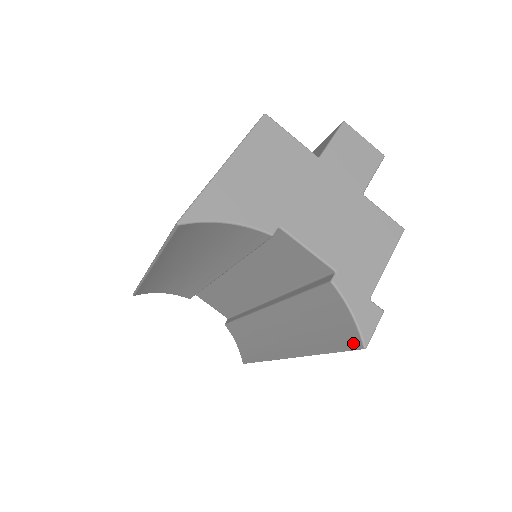
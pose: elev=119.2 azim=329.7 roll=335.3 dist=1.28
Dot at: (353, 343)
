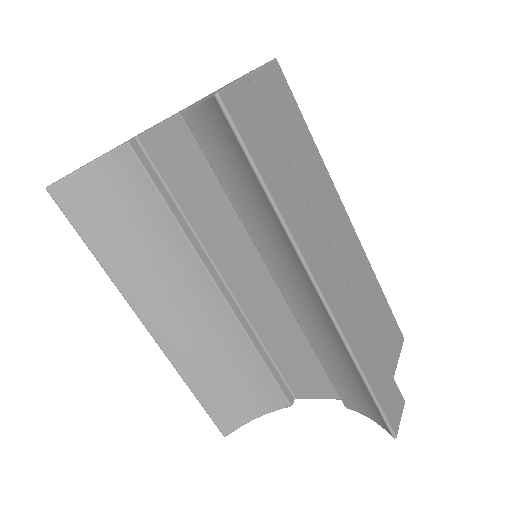
Dot at: (222, 116)
